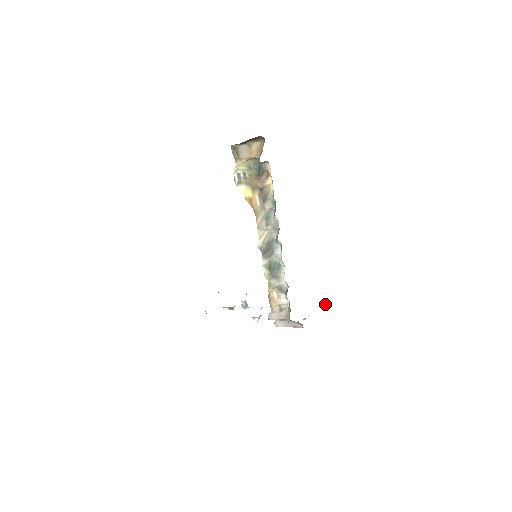
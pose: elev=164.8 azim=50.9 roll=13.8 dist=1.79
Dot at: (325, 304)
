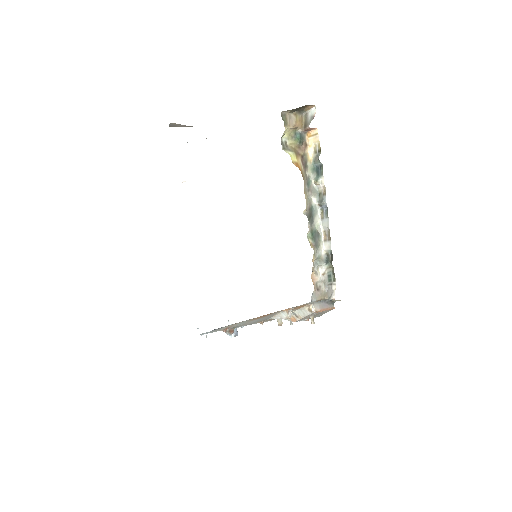
Dot at: occluded
